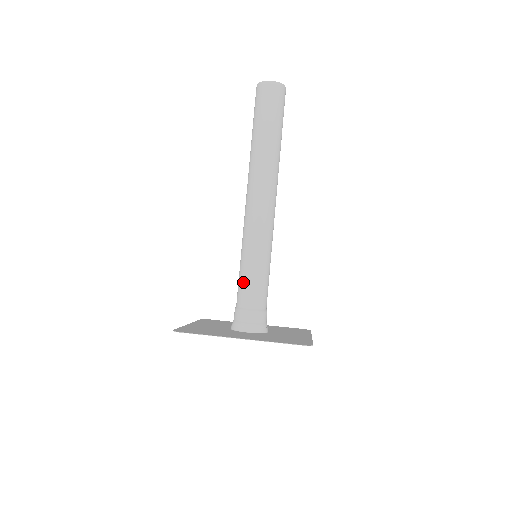
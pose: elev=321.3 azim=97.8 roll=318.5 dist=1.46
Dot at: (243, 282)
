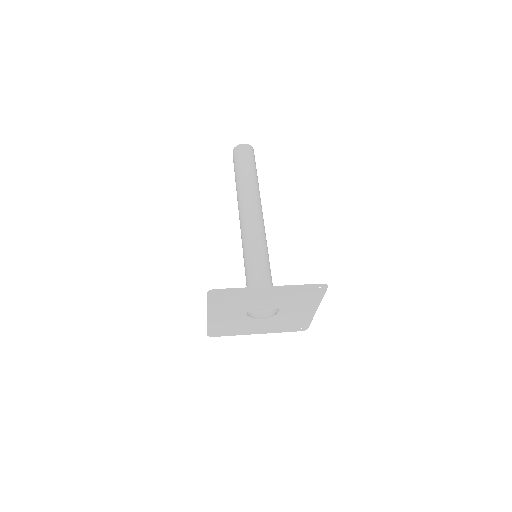
Dot at: (252, 270)
